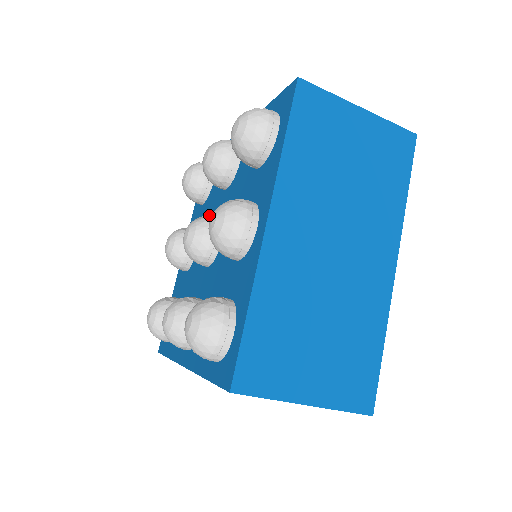
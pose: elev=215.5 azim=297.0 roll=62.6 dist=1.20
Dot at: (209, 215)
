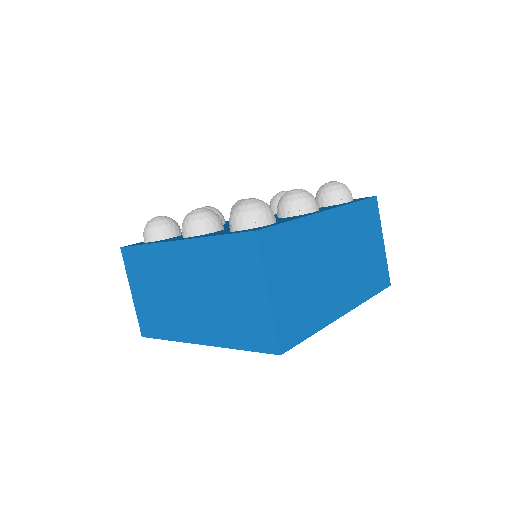
Dot at: occluded
